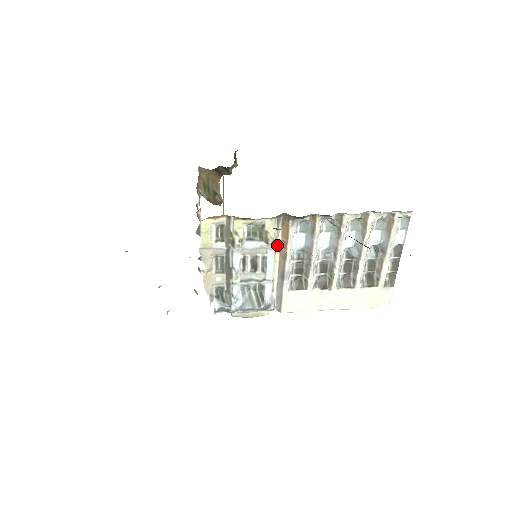
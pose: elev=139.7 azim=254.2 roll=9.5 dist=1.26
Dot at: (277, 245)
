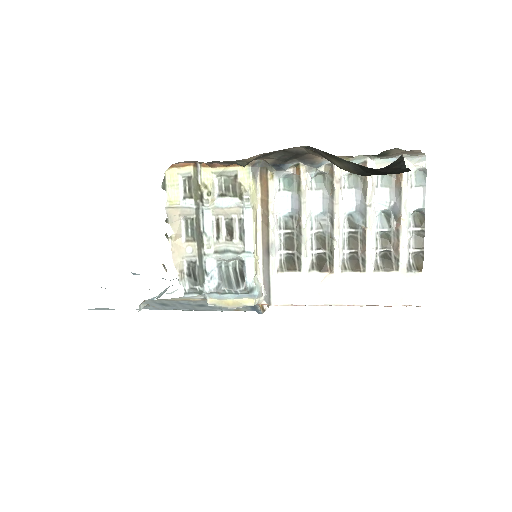
Dot at: (257, 207)
